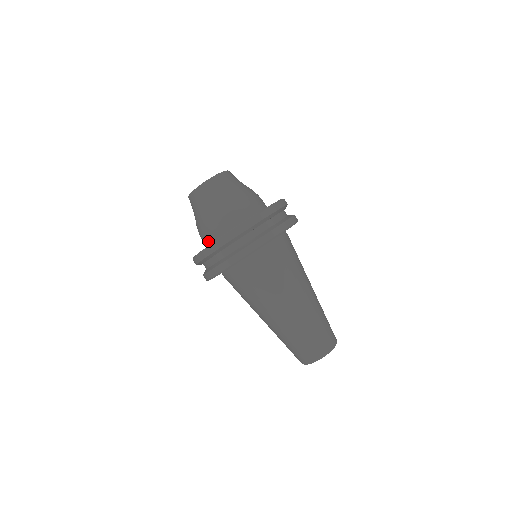
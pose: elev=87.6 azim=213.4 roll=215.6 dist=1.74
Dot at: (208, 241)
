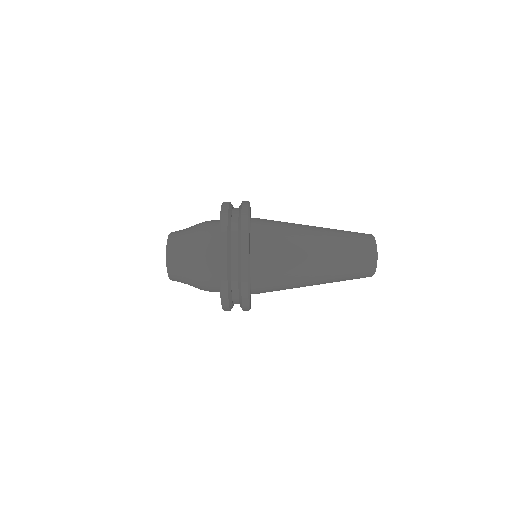
Dot at: occluded
